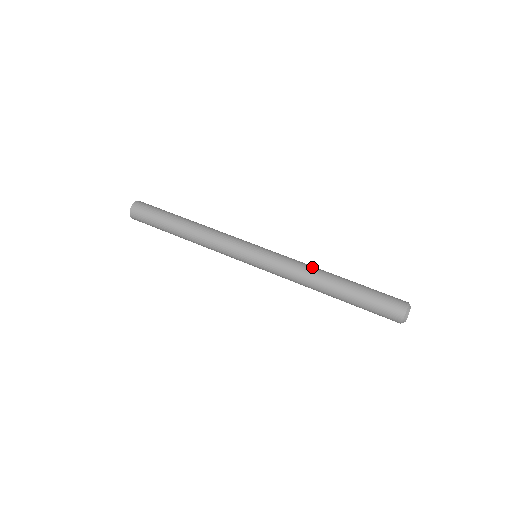
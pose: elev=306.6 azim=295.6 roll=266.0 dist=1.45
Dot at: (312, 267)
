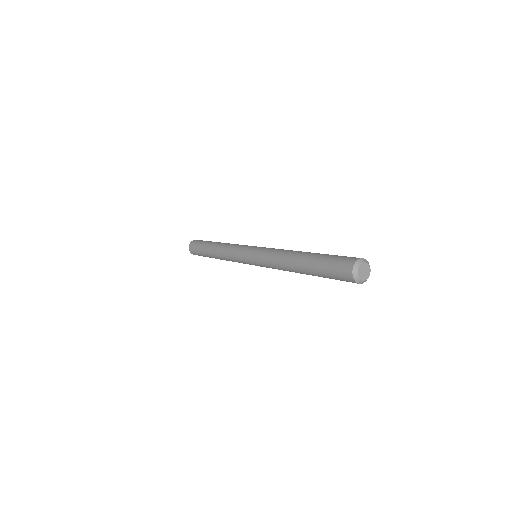
Dot at: occluded
